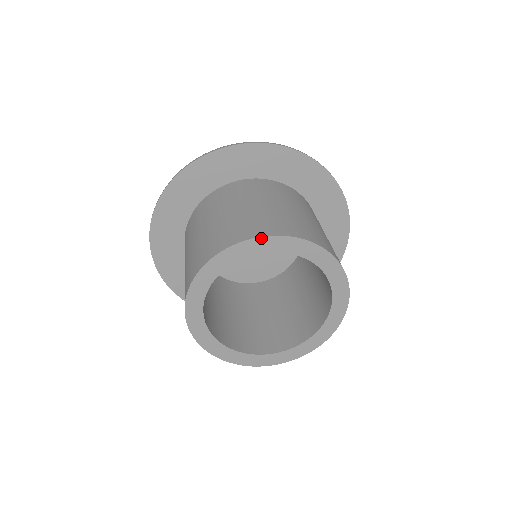
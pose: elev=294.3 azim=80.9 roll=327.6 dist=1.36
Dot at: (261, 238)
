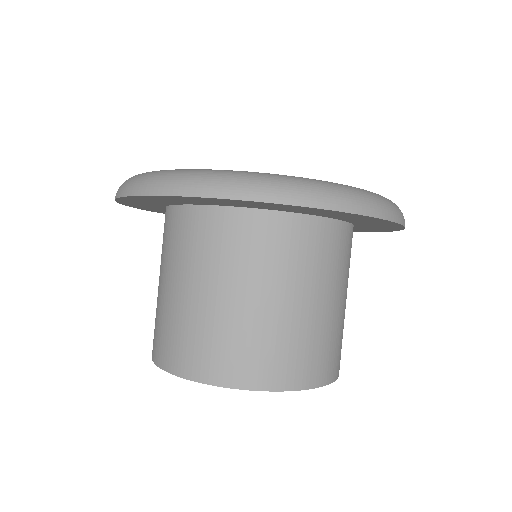
Dot at: (247, 389)
